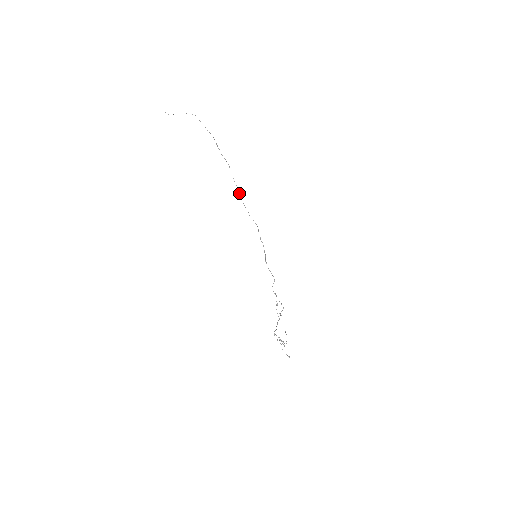
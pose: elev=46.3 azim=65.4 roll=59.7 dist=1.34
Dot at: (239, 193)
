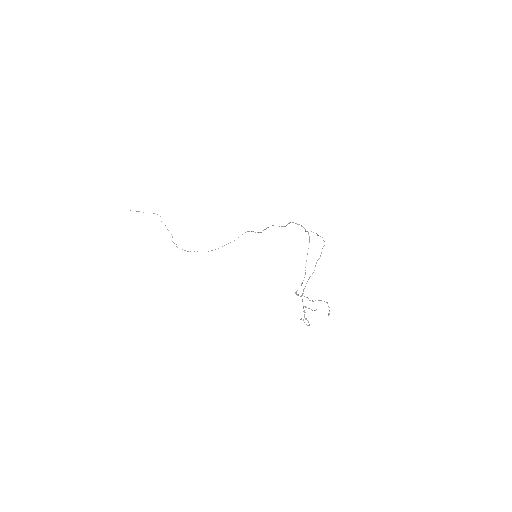
Dot at: (211, 250)
